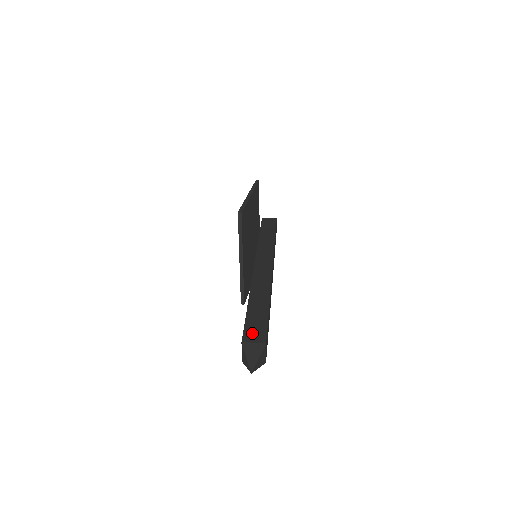
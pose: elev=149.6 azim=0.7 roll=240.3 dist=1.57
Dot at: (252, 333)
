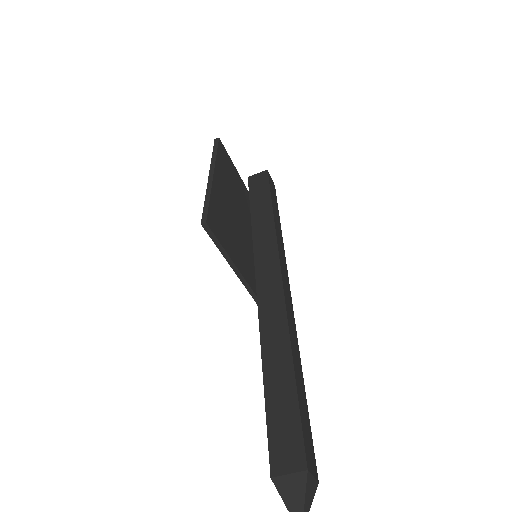
Dot at: (282, 450)
